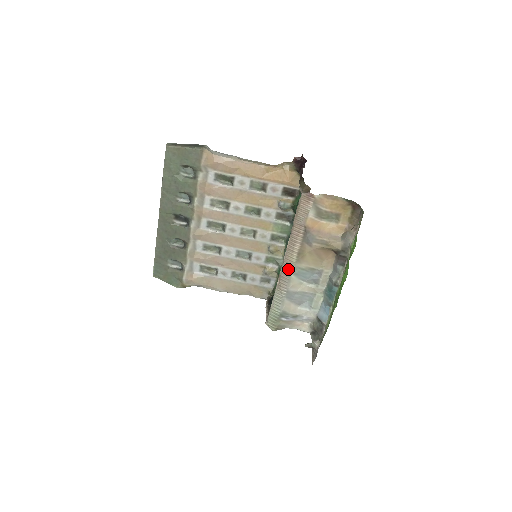
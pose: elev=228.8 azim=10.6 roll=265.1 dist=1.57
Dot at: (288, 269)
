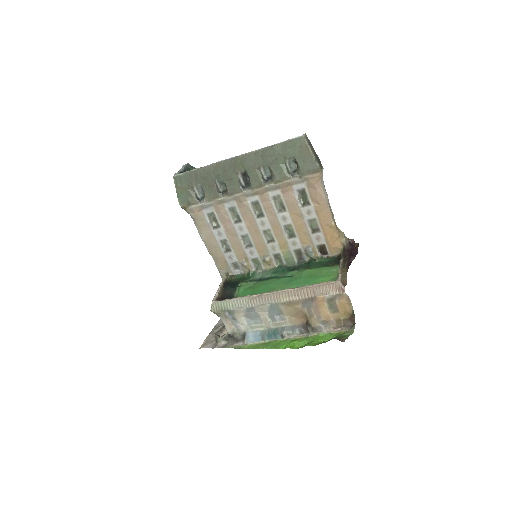
Dot at: (272, 299)
